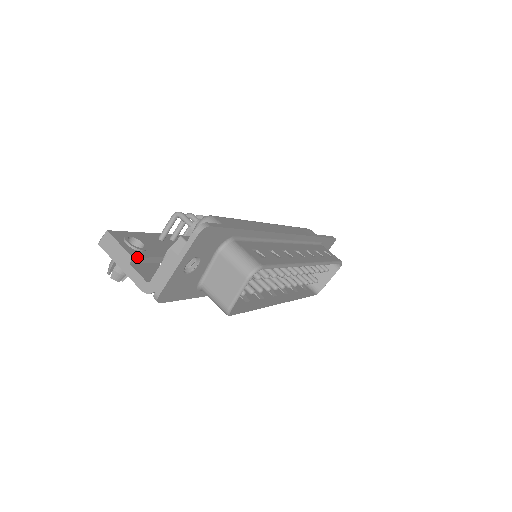
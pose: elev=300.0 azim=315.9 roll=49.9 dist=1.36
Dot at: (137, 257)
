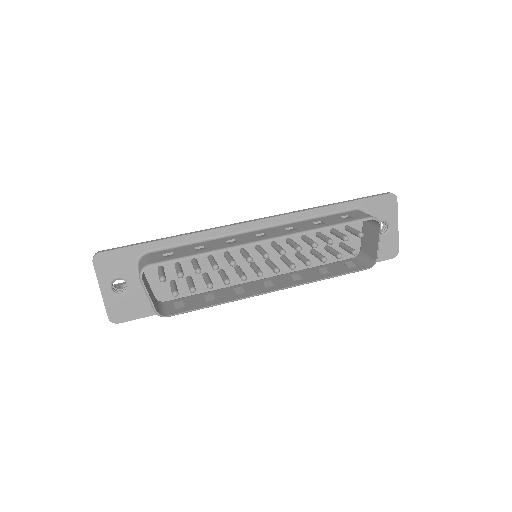
Dot at: occluded
